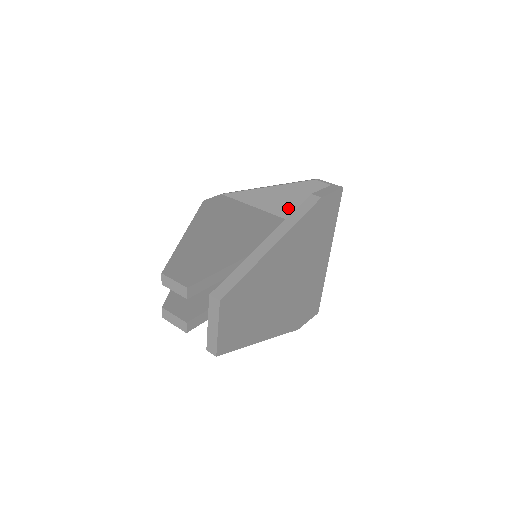
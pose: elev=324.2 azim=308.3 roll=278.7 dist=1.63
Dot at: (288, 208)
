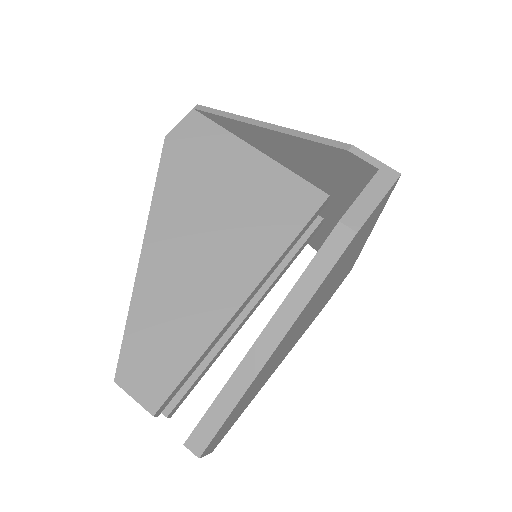
Dot at: (303, 166)
